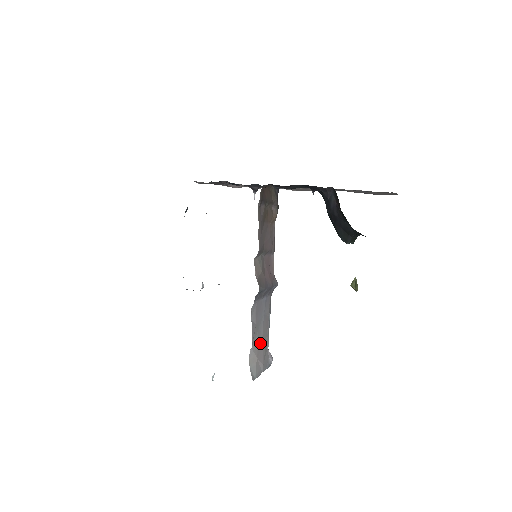
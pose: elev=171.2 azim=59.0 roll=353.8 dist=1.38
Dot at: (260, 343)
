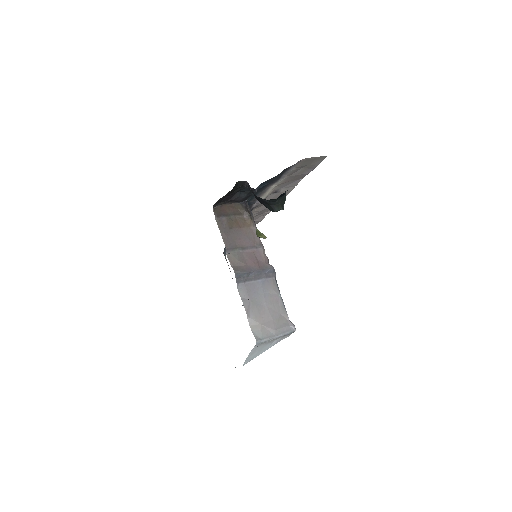
Dot at: (264, 314)
